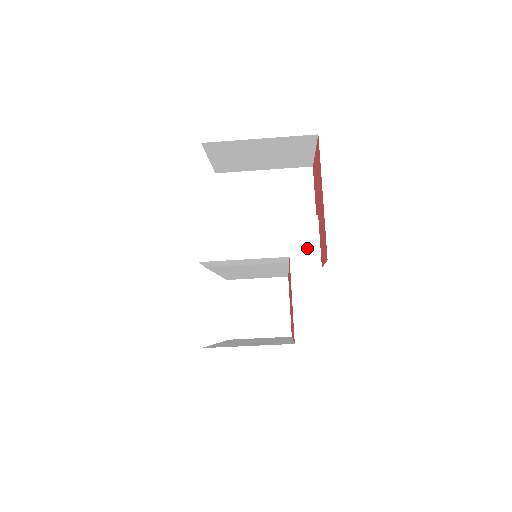
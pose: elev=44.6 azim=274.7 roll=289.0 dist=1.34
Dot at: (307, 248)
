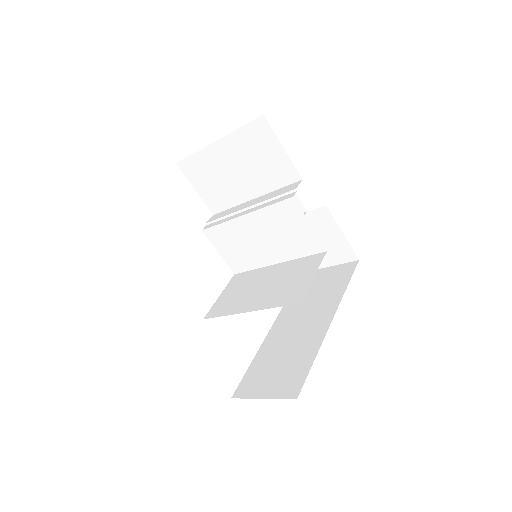
Dot at: (301, 235)
